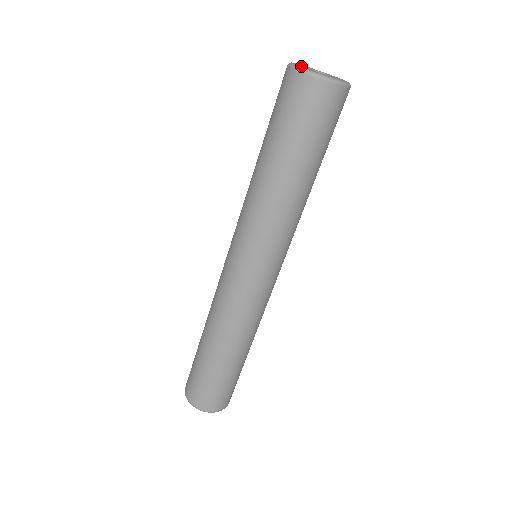
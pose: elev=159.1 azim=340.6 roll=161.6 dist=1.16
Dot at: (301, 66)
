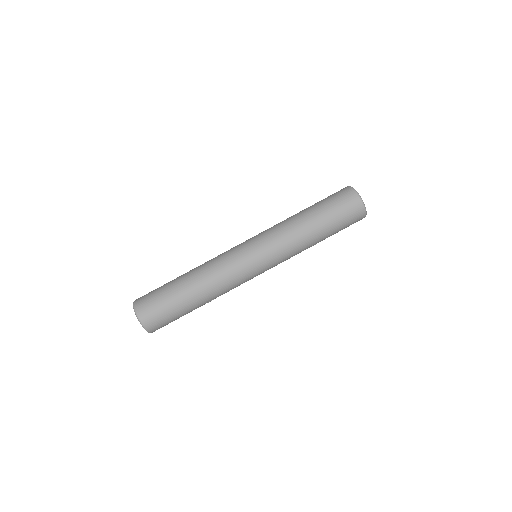
Dot at: occluded
